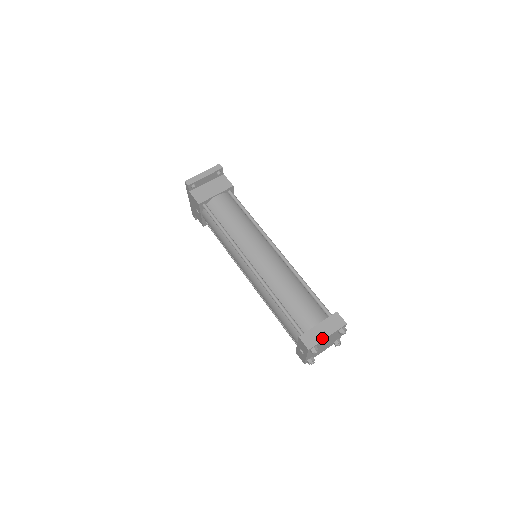
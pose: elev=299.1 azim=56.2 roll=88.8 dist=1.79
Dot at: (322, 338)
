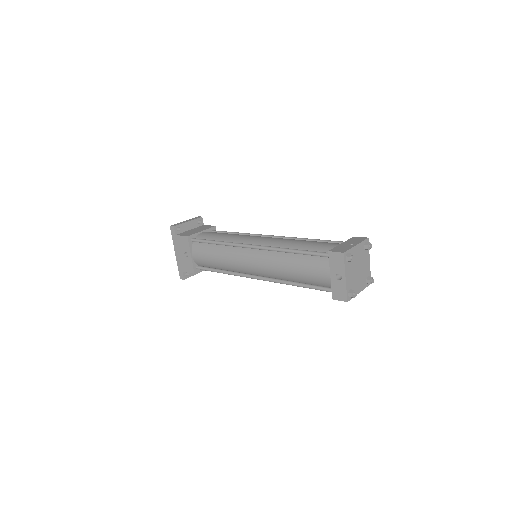
Dot at: (351, 246)
